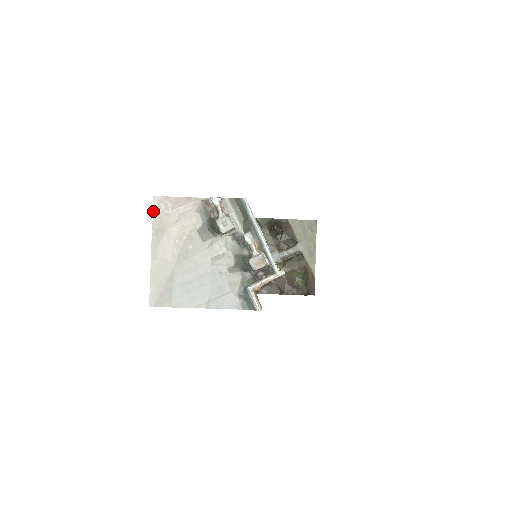
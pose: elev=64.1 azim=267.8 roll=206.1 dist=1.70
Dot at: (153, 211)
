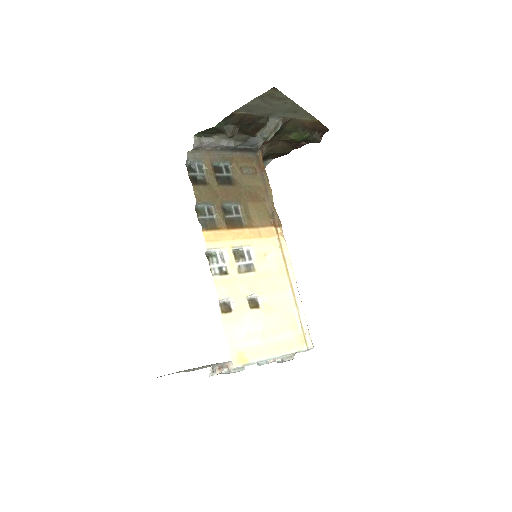
Dot at: occluded
